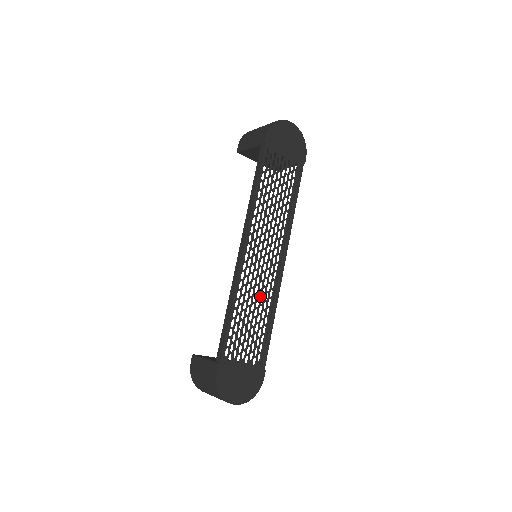
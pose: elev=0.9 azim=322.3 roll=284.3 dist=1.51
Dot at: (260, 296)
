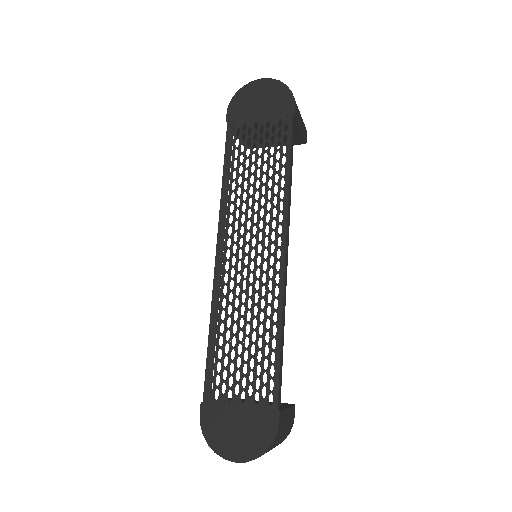
Dot at: (251, 305)
